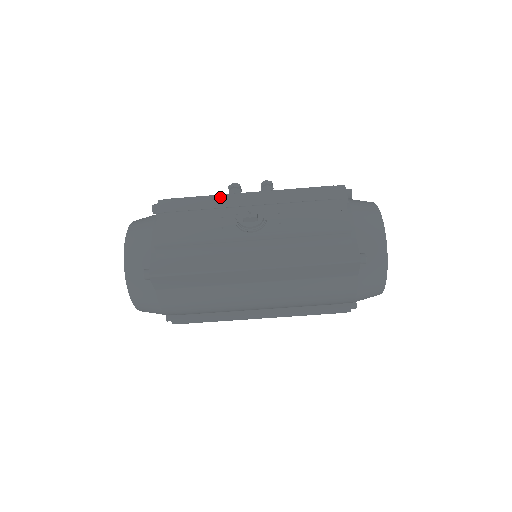
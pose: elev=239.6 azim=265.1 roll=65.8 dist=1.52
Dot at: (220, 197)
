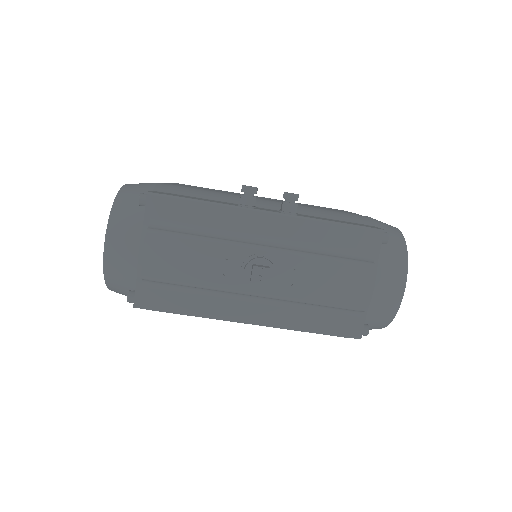
Dot at: (228, 211)
